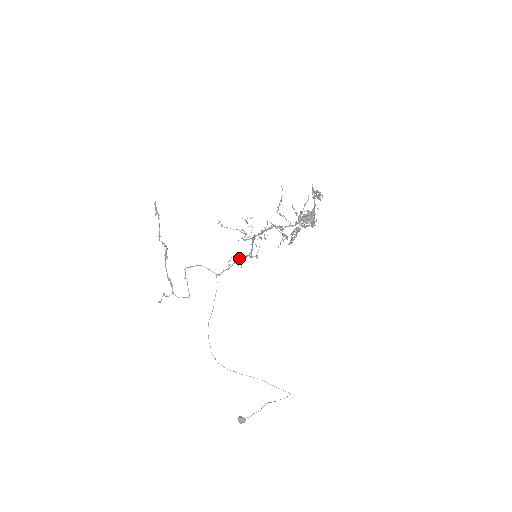
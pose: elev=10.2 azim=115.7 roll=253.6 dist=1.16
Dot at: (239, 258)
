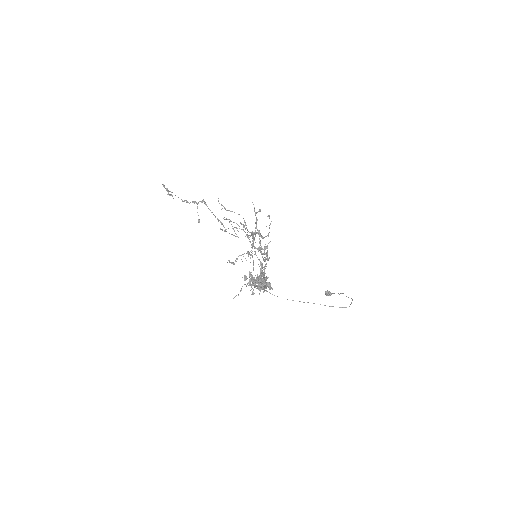
Dot at: occluded
